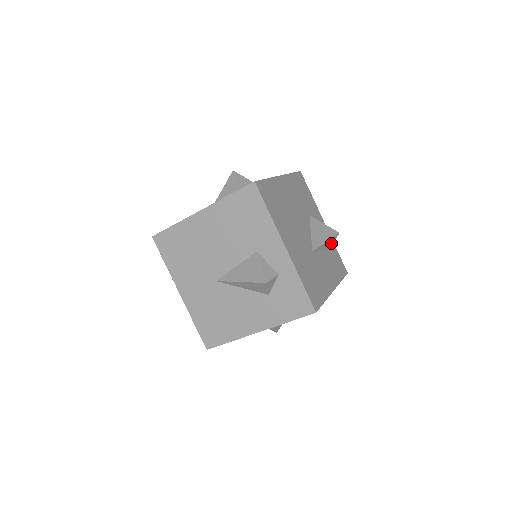
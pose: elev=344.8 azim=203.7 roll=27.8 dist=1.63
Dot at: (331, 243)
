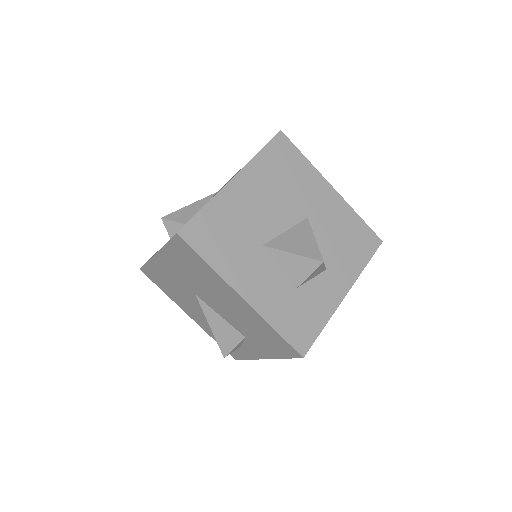
Dot at: occluded
